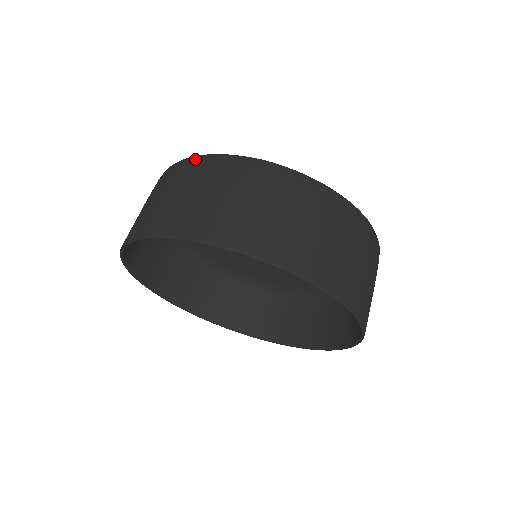
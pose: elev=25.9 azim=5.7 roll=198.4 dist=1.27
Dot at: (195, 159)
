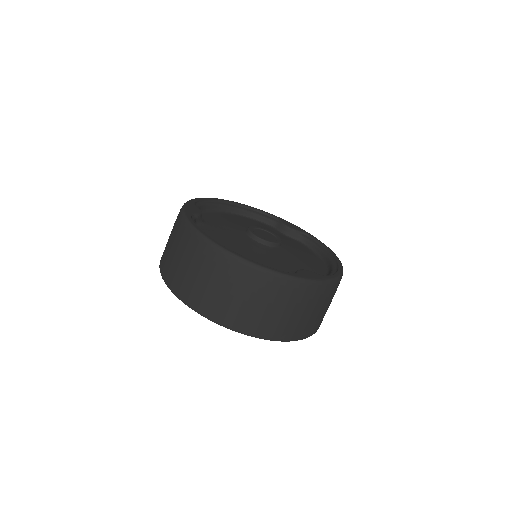
Dot at: (226, 257)
